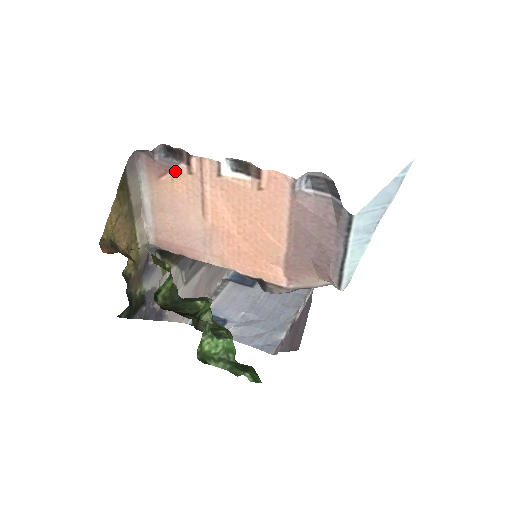
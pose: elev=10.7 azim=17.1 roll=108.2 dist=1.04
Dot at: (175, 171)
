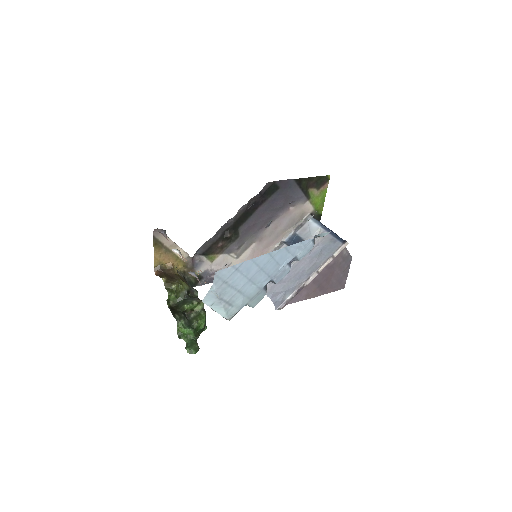
Dot at: occluded
